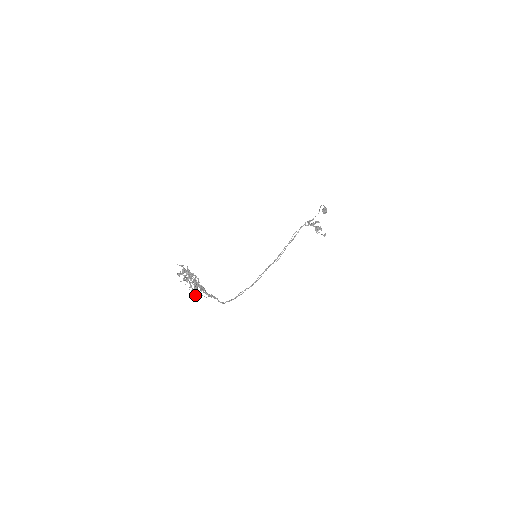
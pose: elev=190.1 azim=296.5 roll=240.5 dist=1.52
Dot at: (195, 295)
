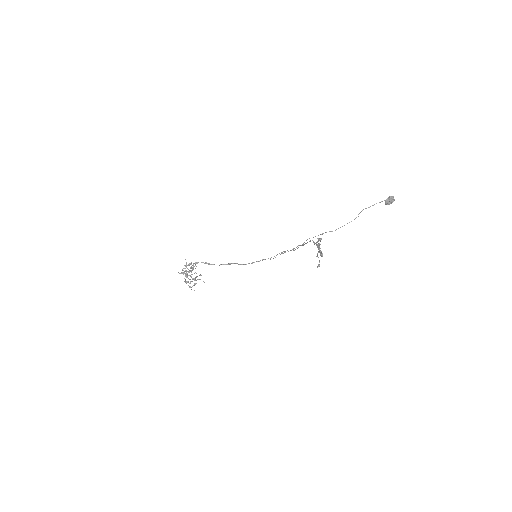
Dot at: occluded
